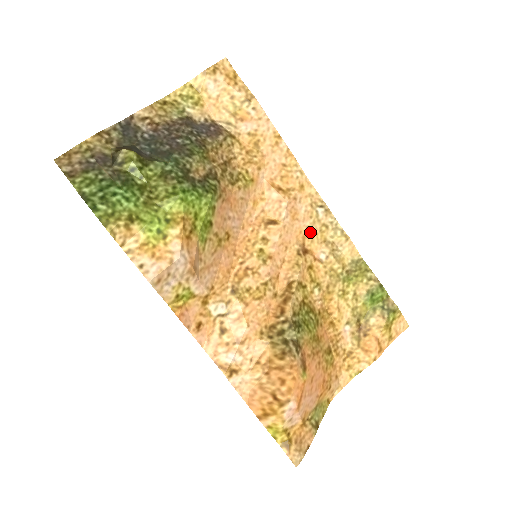
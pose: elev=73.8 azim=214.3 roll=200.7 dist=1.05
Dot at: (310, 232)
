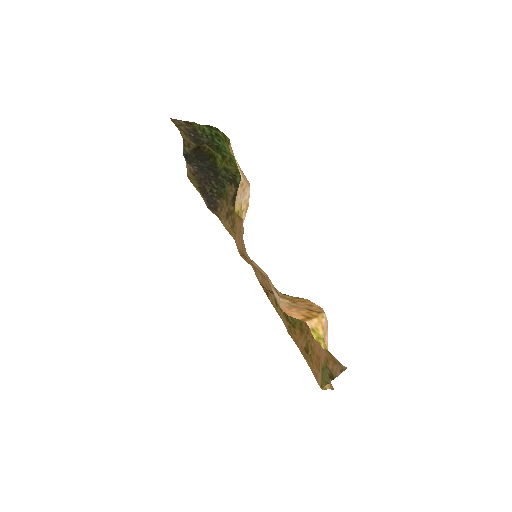
Dot at: occluded
